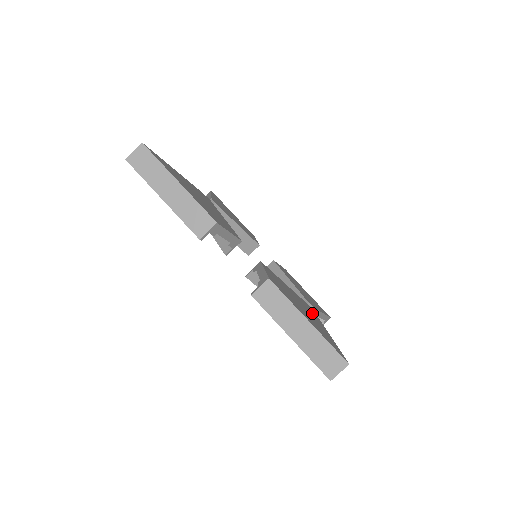
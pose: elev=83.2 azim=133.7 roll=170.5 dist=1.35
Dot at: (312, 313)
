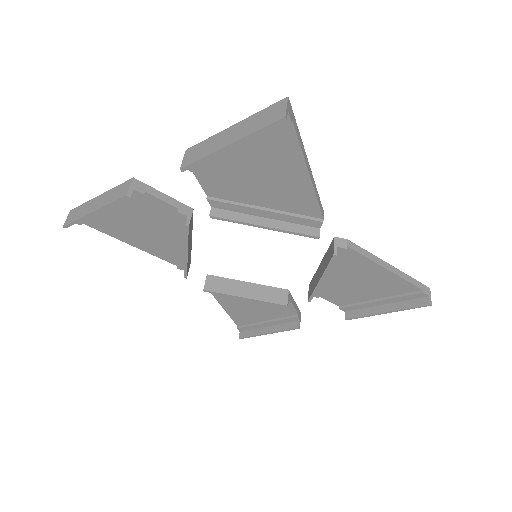
Dot at: occluded
